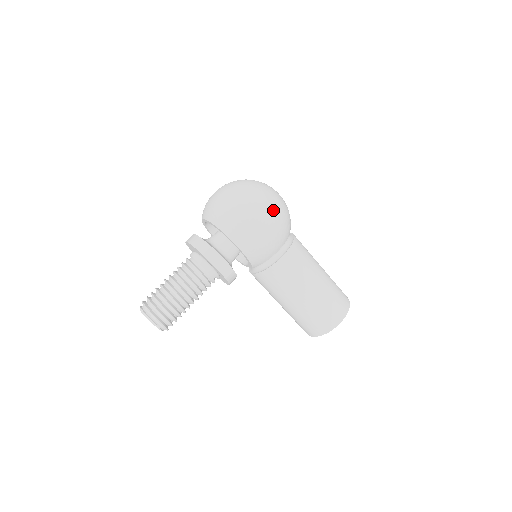
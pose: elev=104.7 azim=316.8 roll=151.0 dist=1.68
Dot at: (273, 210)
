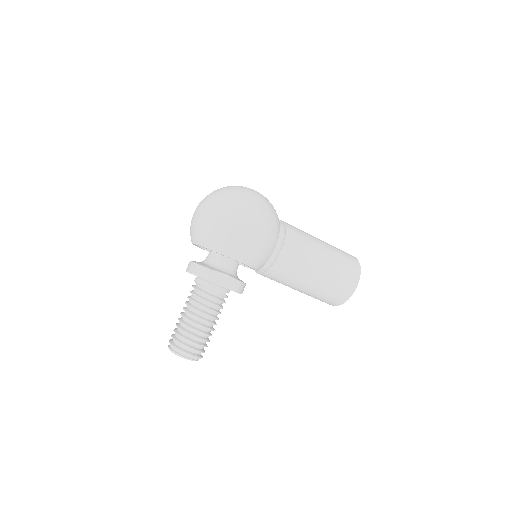
Dot at: (256, 213)
